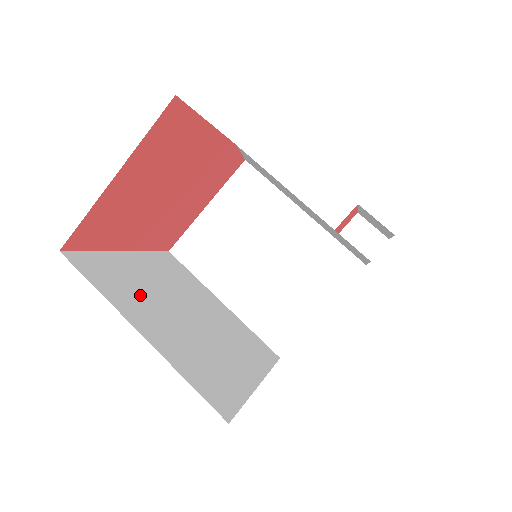
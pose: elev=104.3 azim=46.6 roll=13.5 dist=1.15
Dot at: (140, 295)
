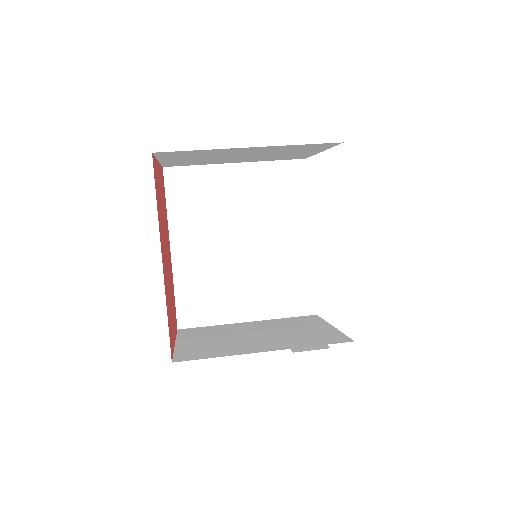
Dot at: occluded
